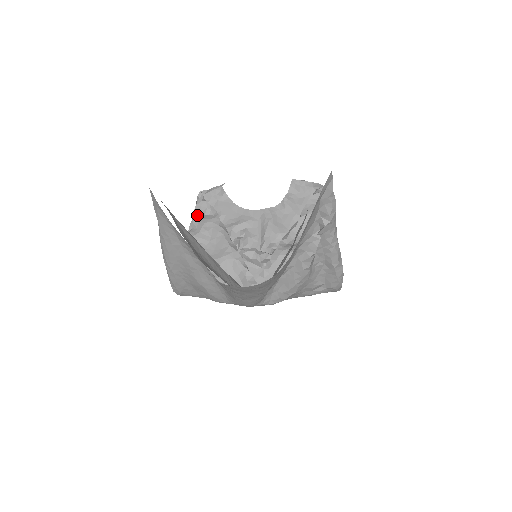
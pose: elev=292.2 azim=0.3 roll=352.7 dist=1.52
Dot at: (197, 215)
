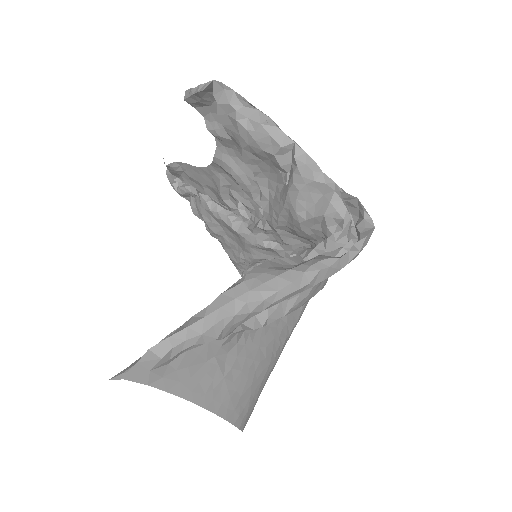
Dot at: (191, 205)
